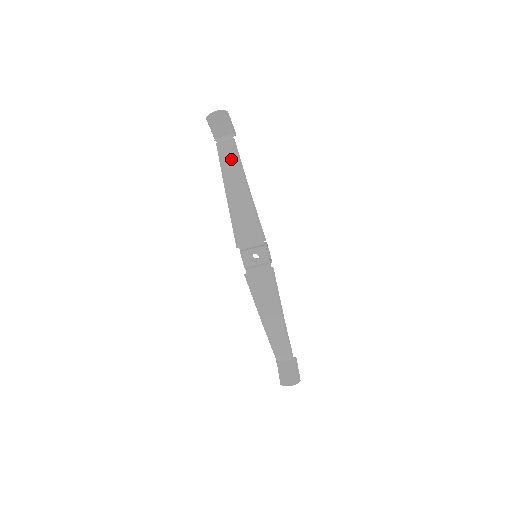
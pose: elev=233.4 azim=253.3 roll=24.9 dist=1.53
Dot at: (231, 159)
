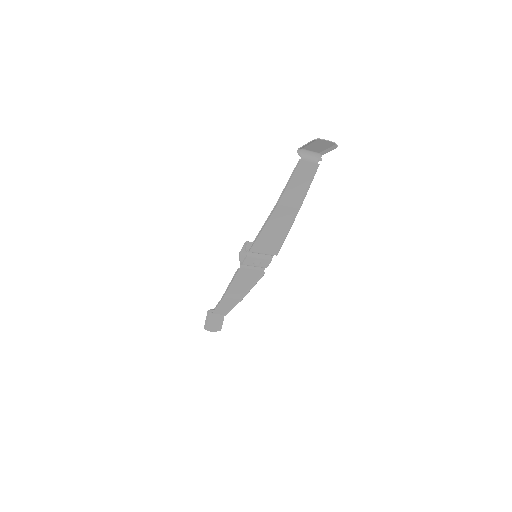
Dot at: (301, 182)
